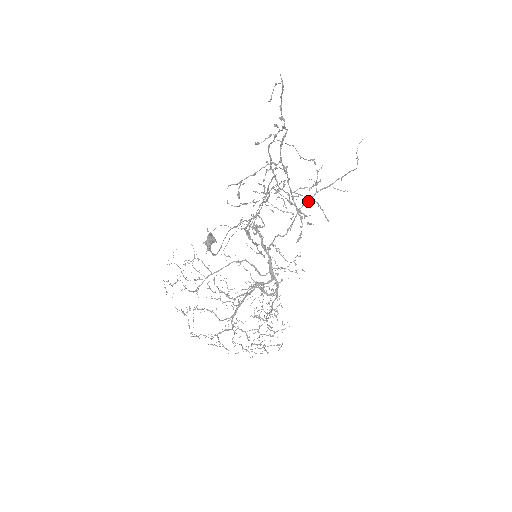
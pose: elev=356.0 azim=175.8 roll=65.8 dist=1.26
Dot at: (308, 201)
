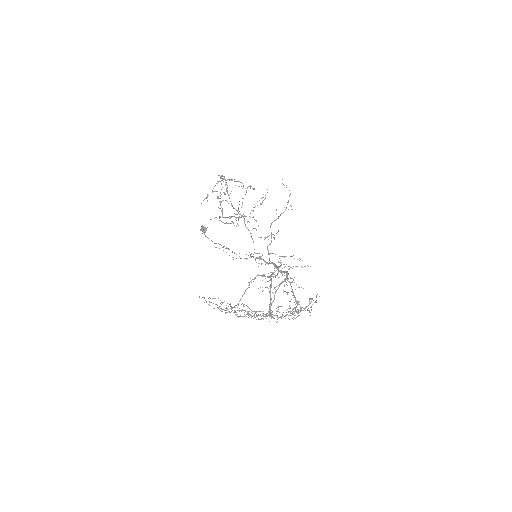
Dot at: (275, 220)
